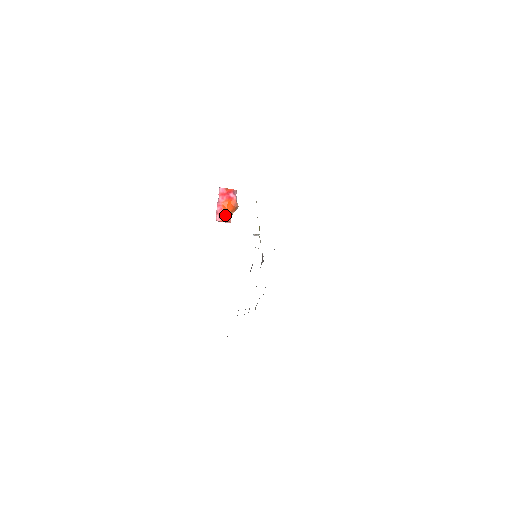
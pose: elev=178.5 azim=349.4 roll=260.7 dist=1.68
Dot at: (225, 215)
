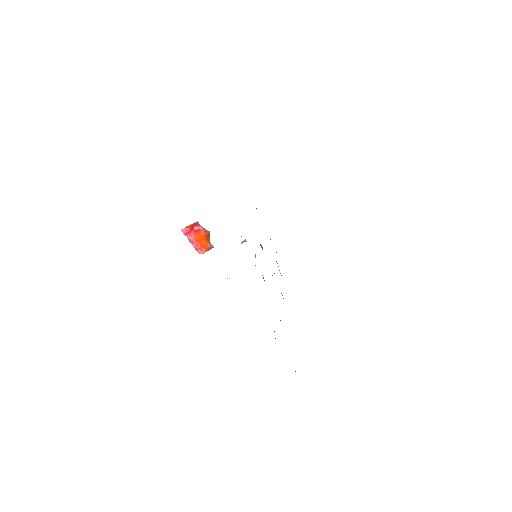
Dot at: (204, 246)
